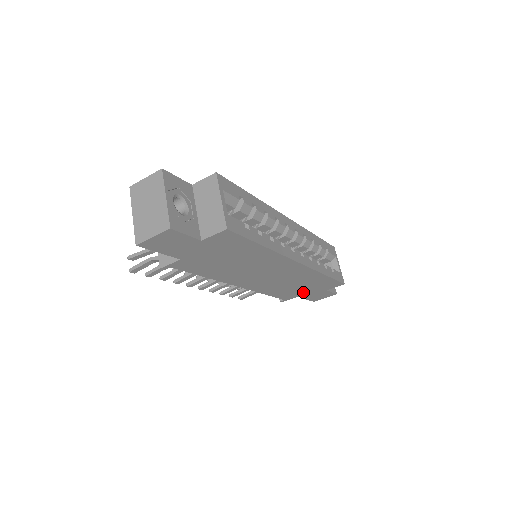
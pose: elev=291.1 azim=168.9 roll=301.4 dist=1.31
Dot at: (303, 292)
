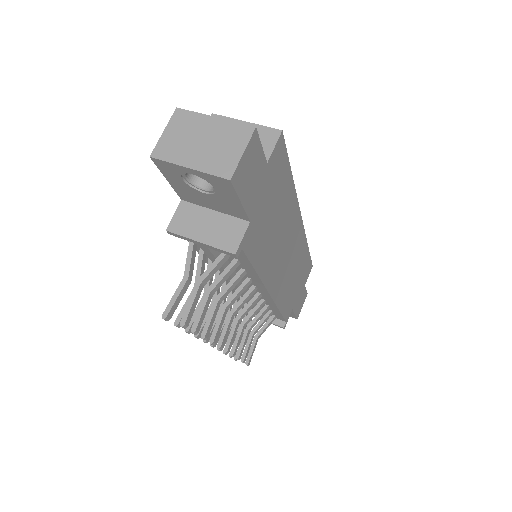
Dot at: (295, 296)
